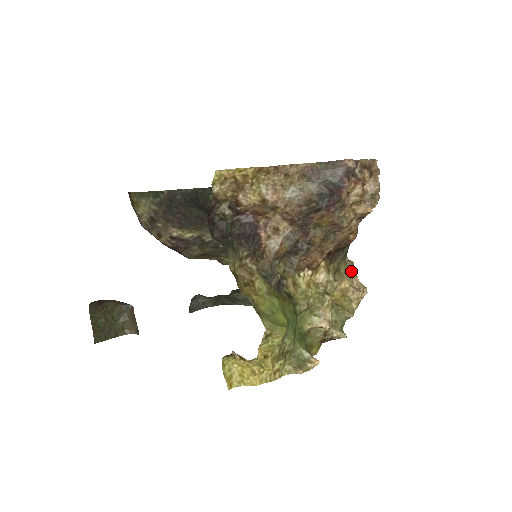
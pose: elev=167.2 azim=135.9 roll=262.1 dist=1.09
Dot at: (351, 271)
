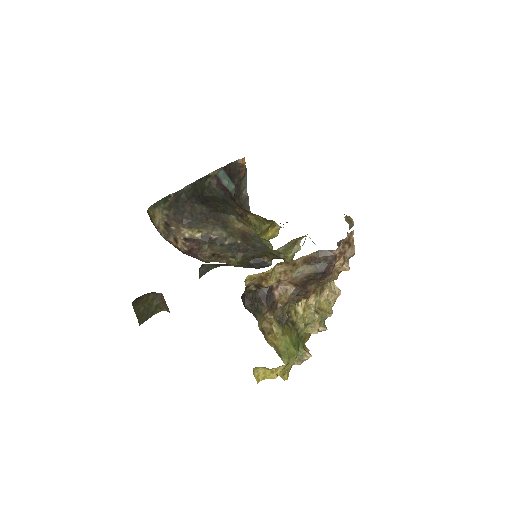
Dot at: occluded
